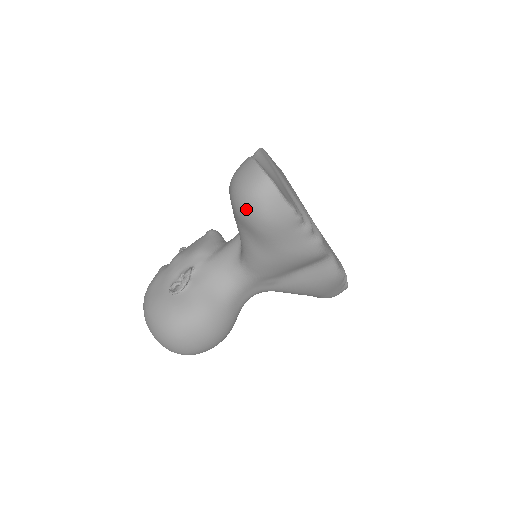
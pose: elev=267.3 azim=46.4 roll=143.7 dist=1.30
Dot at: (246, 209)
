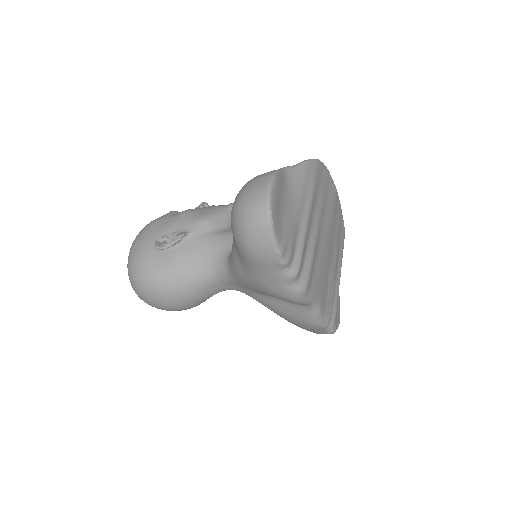
Dot at: (235, 224)
